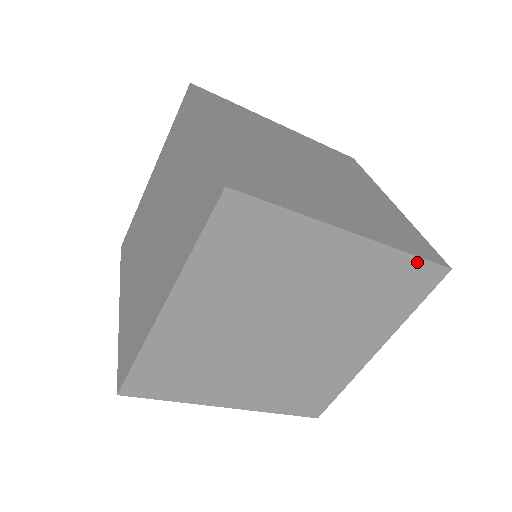
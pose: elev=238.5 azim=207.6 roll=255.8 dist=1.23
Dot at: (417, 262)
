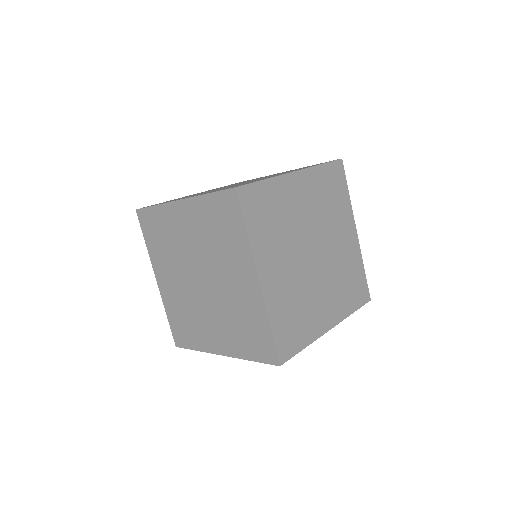
Dot at: (328, 166)
